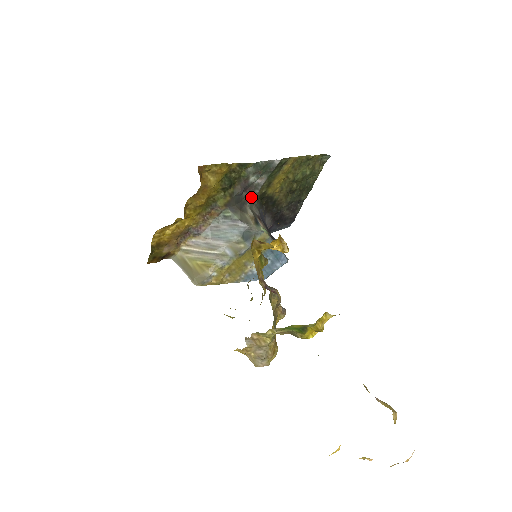
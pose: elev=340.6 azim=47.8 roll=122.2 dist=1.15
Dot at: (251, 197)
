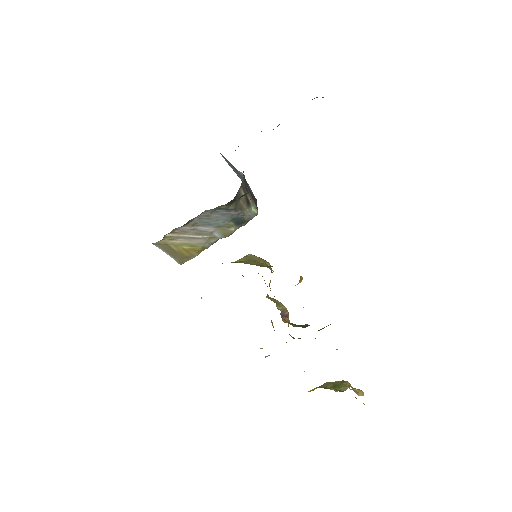
Dot at: occluded
